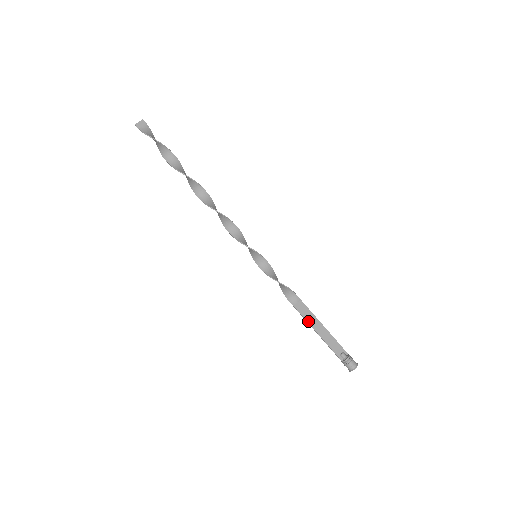
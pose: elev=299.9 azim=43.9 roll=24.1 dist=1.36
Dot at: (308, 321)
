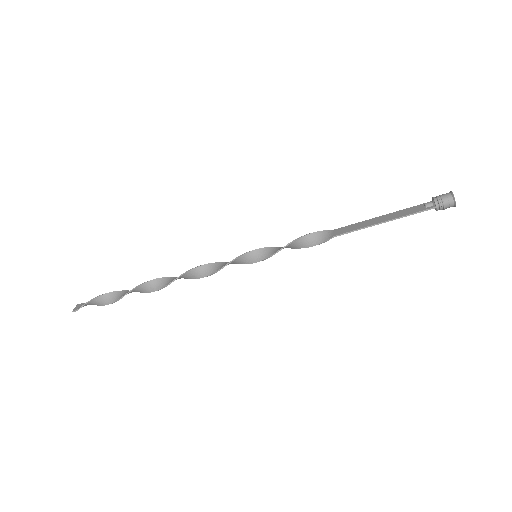
Dot at: (360, 228)
